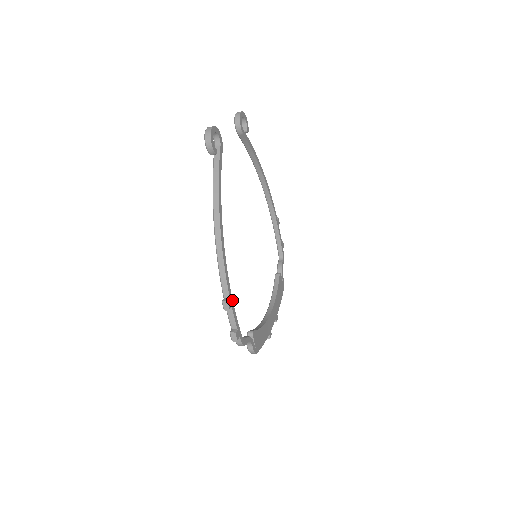
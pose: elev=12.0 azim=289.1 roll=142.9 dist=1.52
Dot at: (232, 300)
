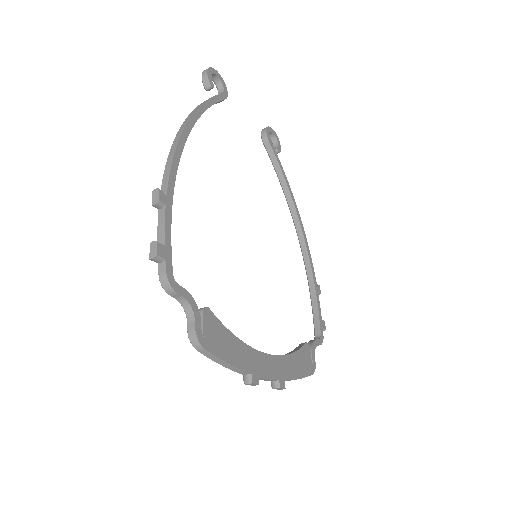
Dot at: (171, 203)
